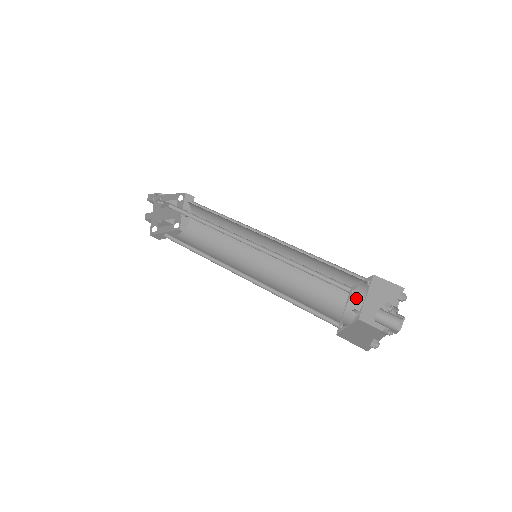
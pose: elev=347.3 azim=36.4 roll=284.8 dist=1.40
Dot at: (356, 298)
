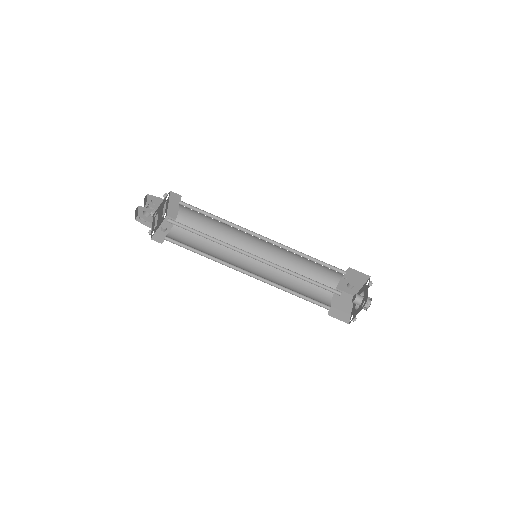
Dot at: (325, 300)
